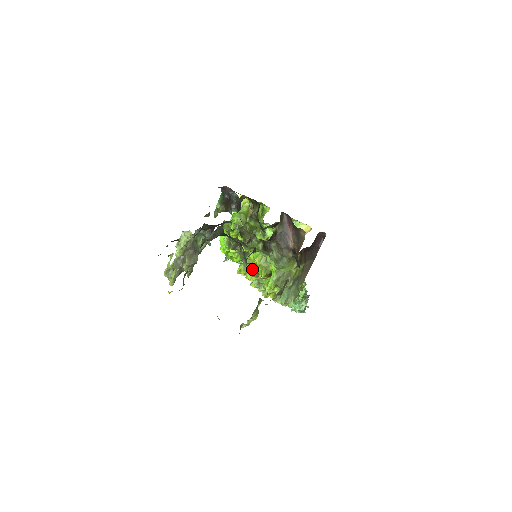
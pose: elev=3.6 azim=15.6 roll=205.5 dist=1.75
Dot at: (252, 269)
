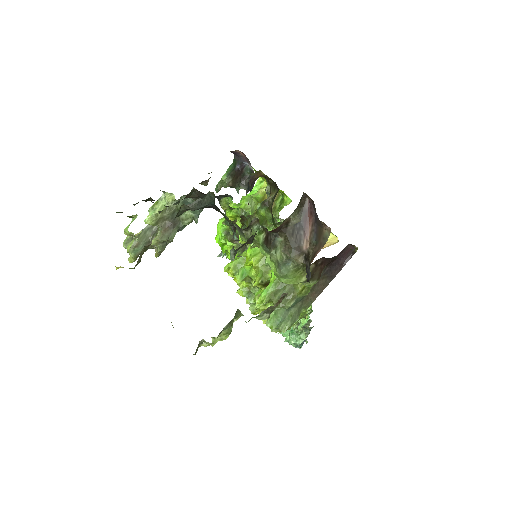
Dot at: (245, 270)
